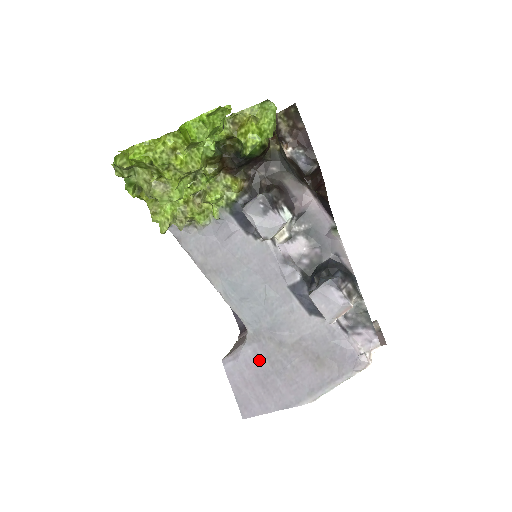
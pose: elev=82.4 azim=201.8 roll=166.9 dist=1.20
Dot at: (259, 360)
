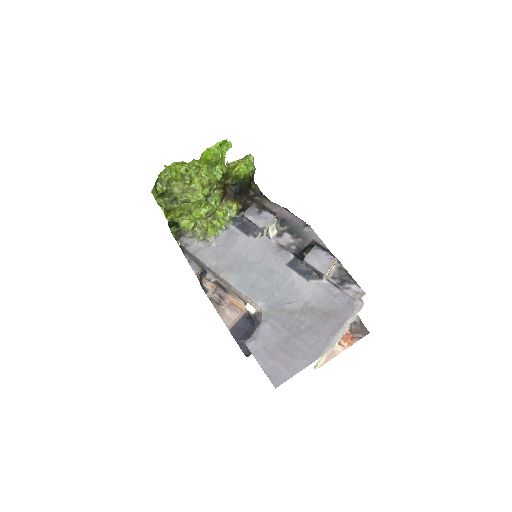
Dot at: (277, 331)
